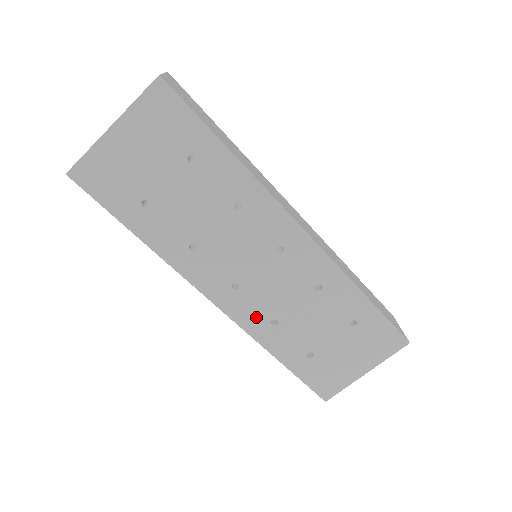
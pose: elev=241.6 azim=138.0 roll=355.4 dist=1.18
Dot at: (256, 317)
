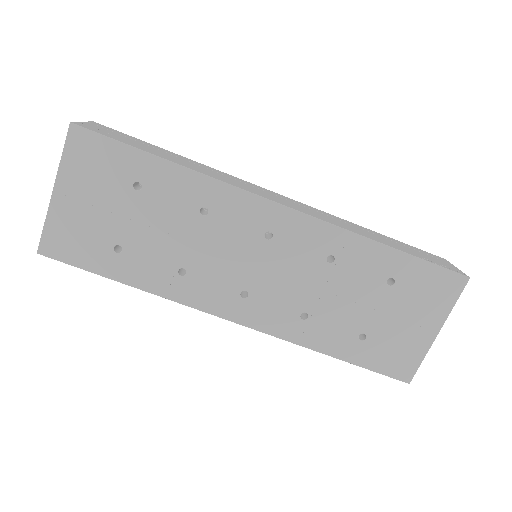
Dot at: (282, 318)
